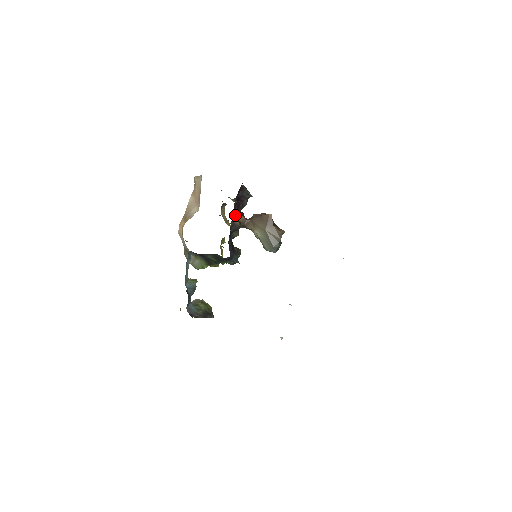
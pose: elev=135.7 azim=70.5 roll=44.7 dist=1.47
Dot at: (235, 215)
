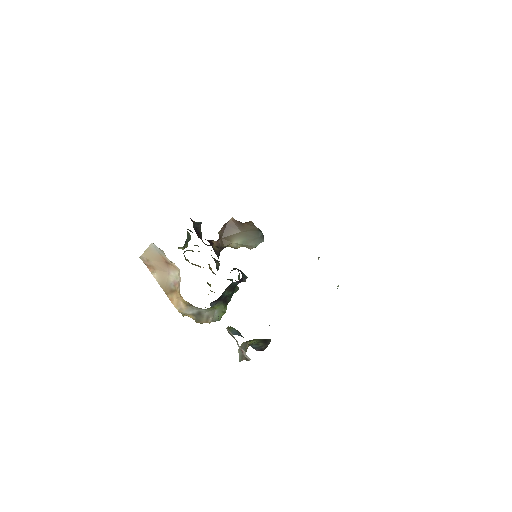
Dot at: (210, 244)
